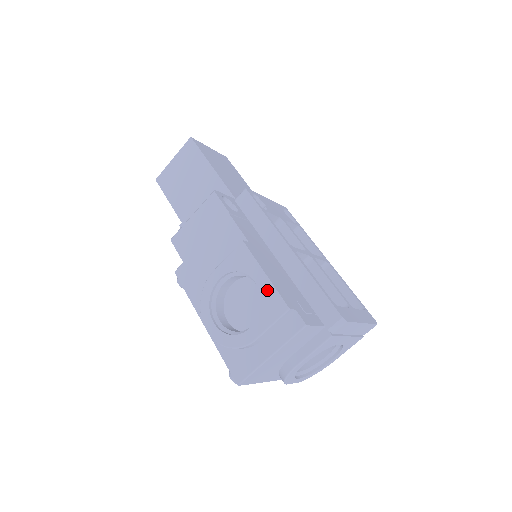
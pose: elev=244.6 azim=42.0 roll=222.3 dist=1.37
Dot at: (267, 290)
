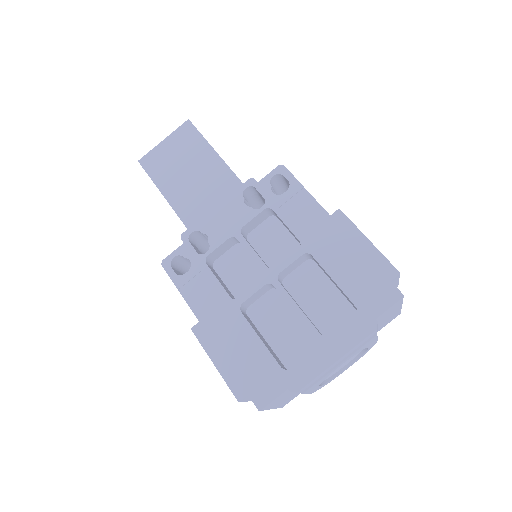
Dot at: occluded
